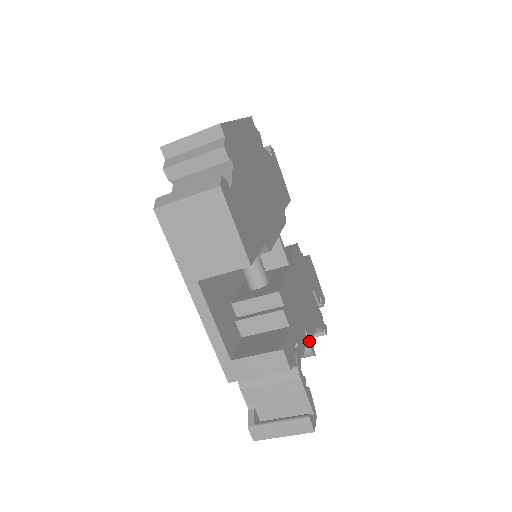
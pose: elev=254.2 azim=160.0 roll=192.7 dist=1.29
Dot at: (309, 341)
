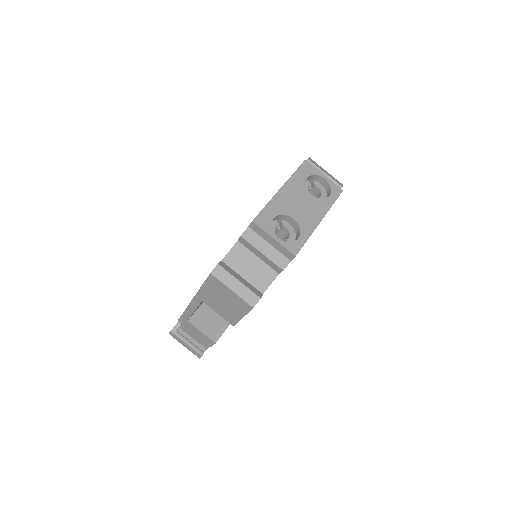
Dot at: occluded
